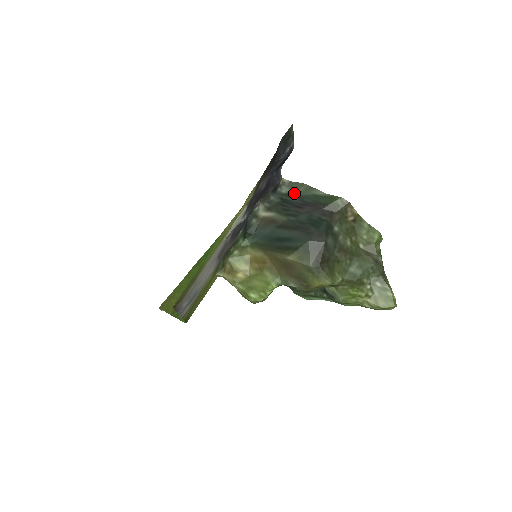
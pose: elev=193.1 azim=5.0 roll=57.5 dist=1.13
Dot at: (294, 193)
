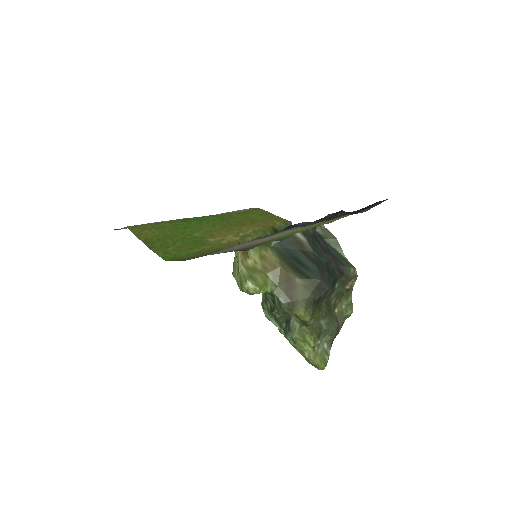
Dot at: (324, 237)
